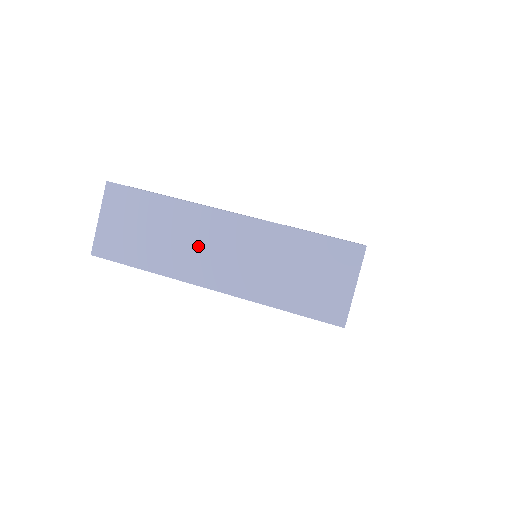
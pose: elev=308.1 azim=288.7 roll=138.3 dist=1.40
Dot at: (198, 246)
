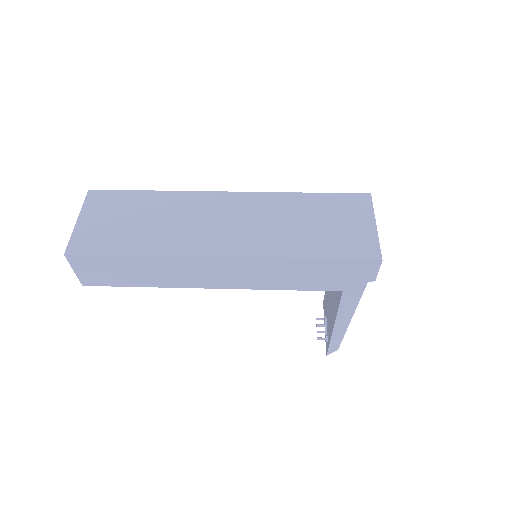
Dot at: (200, 223)
